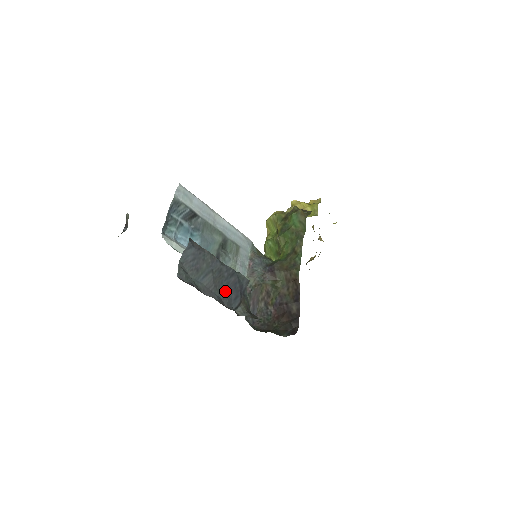
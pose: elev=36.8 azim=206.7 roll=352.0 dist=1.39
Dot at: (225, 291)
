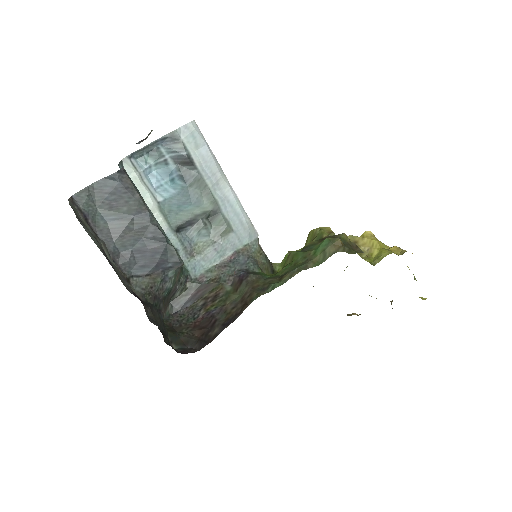
Dot at: (133, 250)
